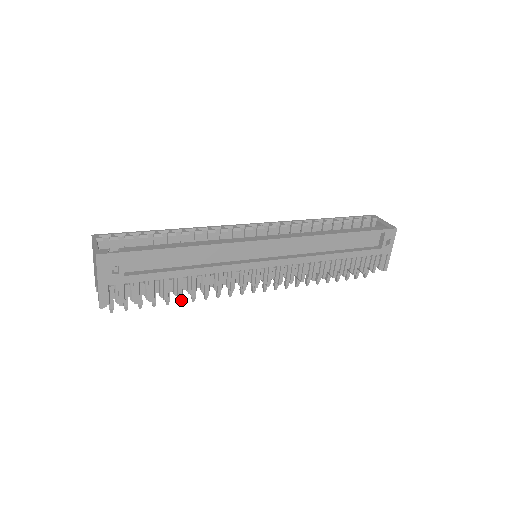
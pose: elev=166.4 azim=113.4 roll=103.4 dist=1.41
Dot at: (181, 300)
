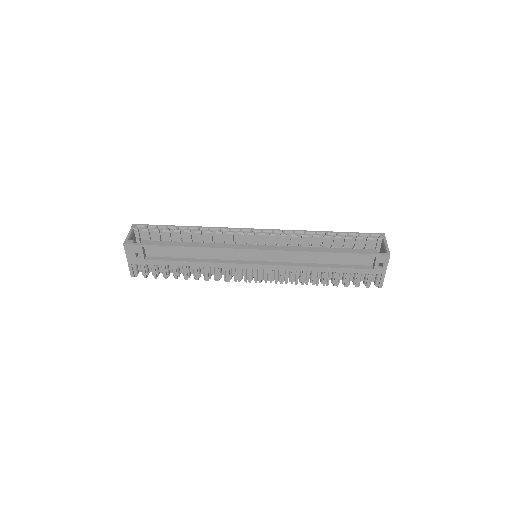
Dot at: occluded
